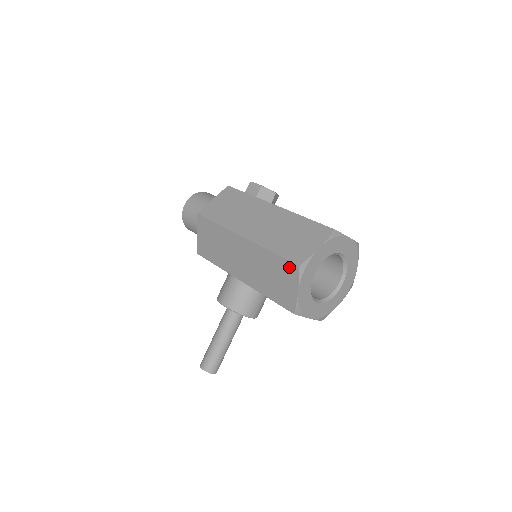
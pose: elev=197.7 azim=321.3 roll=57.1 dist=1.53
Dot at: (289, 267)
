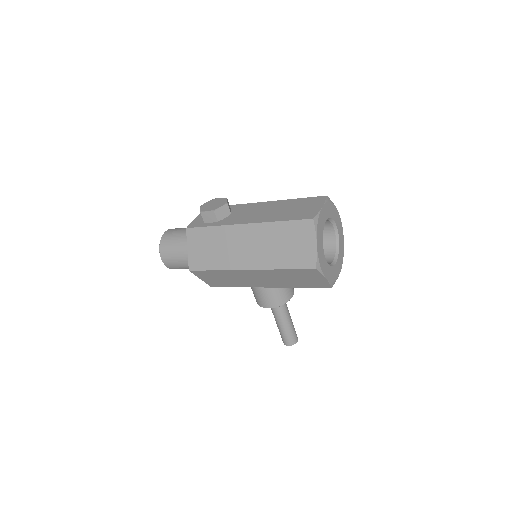
Dot at: (307, 272)
